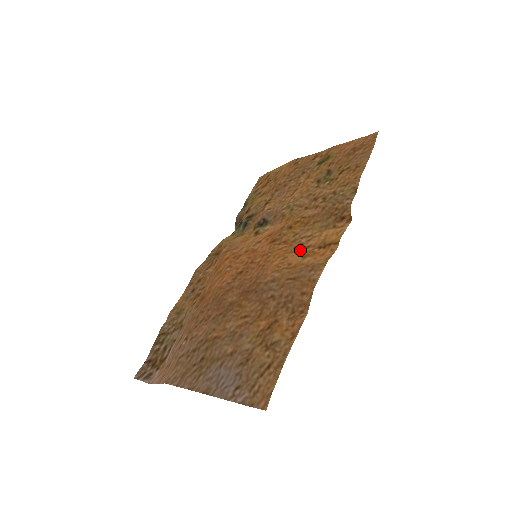
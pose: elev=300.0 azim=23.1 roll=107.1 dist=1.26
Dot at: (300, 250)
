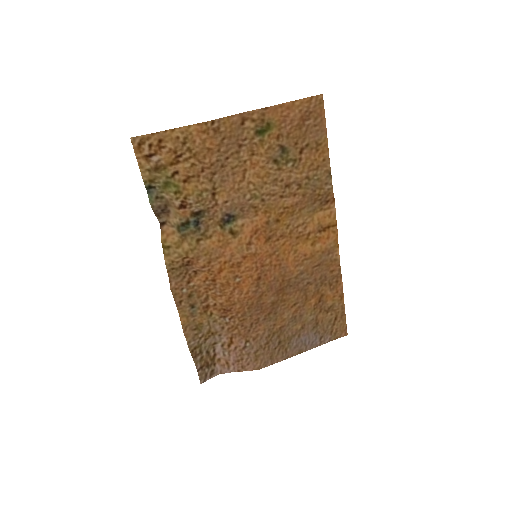
Dot at: (304, 240)
